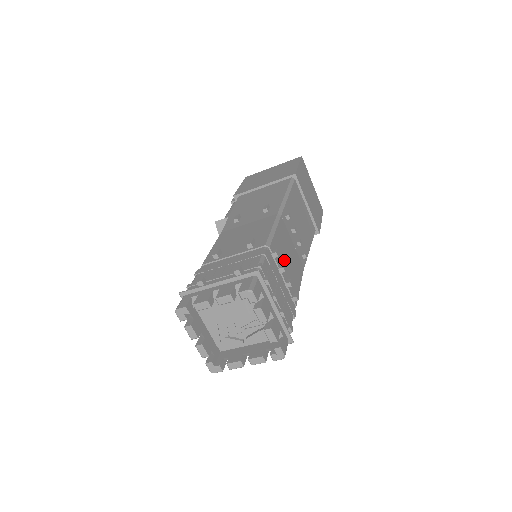
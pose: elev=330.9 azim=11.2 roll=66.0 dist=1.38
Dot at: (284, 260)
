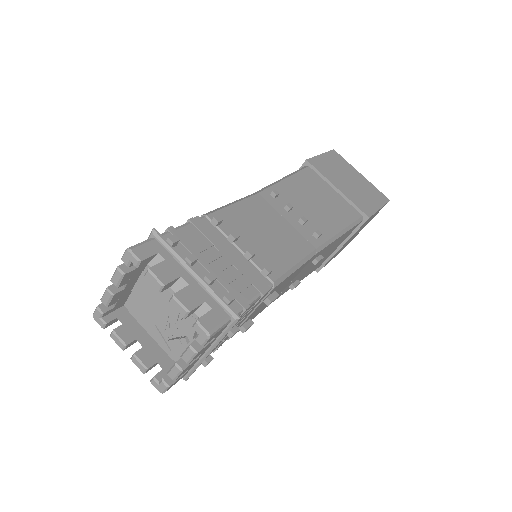
Dot at: (250, 233)
